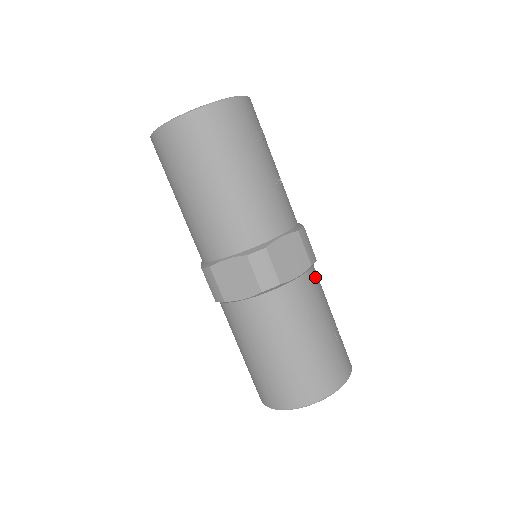
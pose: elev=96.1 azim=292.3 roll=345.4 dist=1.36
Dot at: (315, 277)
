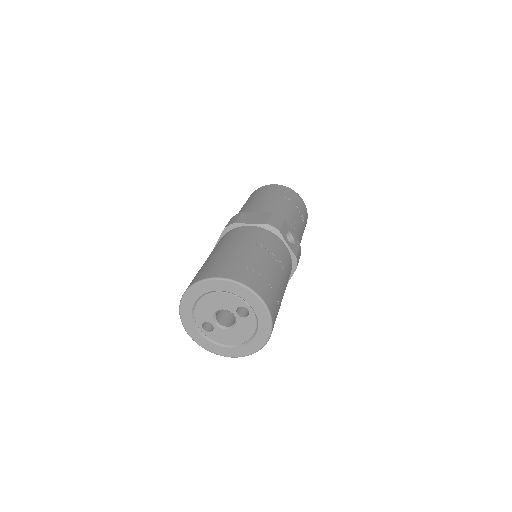
Dot at: occluded
